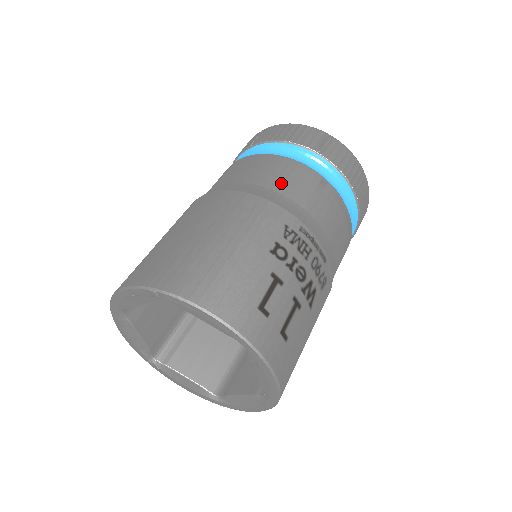
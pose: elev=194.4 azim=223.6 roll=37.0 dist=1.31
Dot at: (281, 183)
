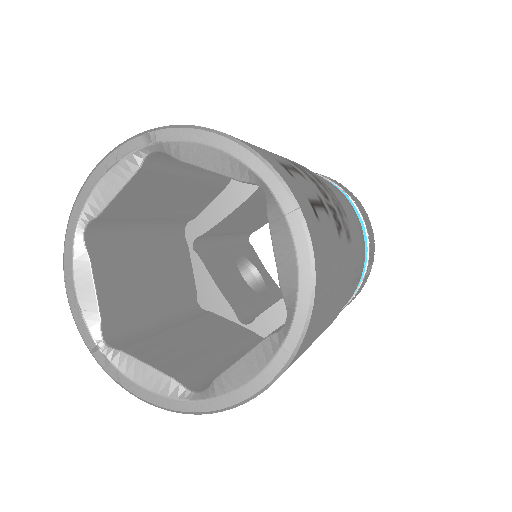
Dot at: occluded
